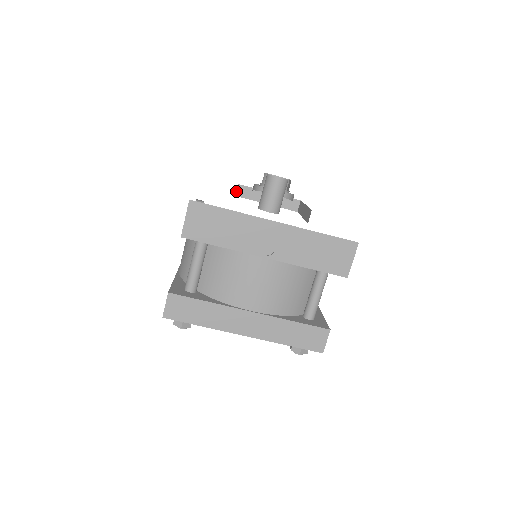
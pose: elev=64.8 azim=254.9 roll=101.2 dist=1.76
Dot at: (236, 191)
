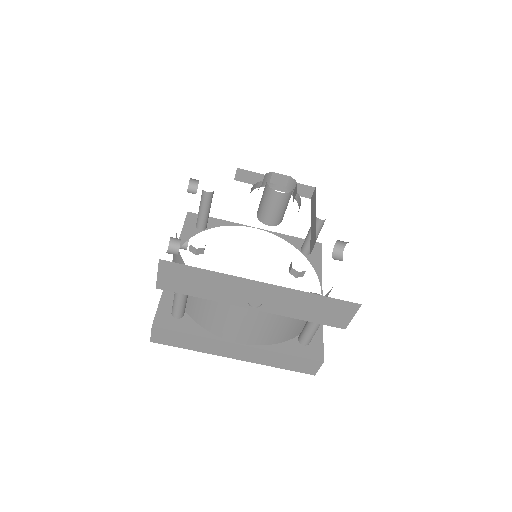
Dot at: (235, 175)
